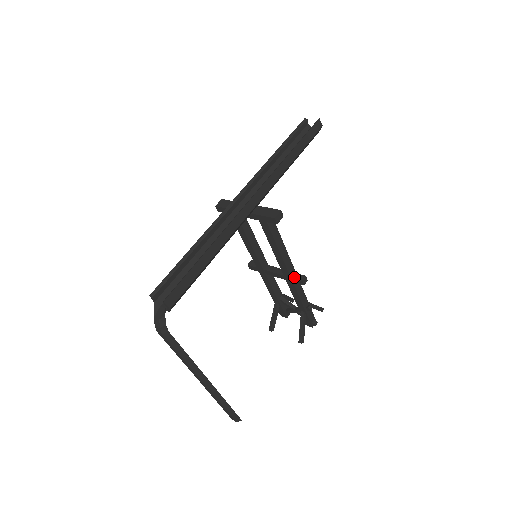
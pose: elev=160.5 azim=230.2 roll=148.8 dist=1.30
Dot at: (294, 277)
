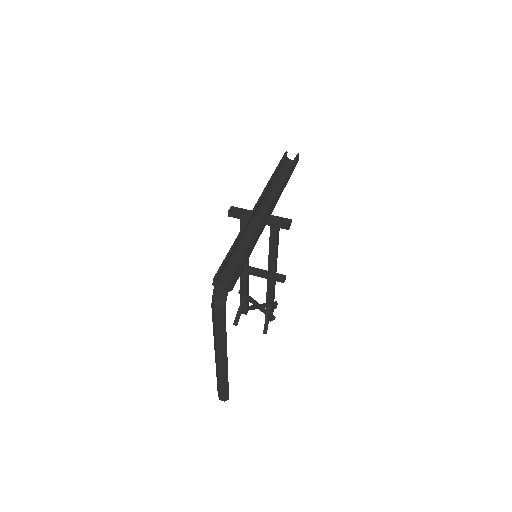
Dot at: (276, 276)
